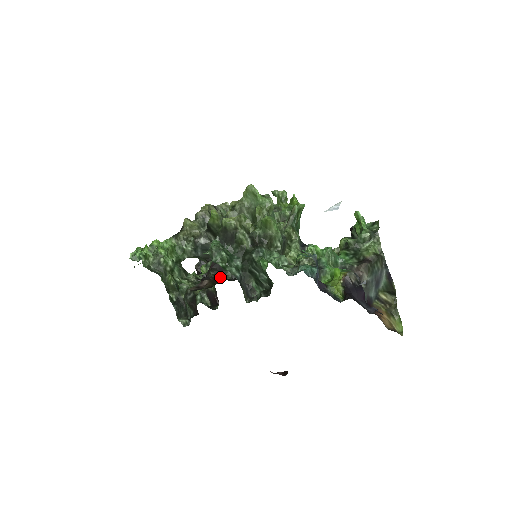
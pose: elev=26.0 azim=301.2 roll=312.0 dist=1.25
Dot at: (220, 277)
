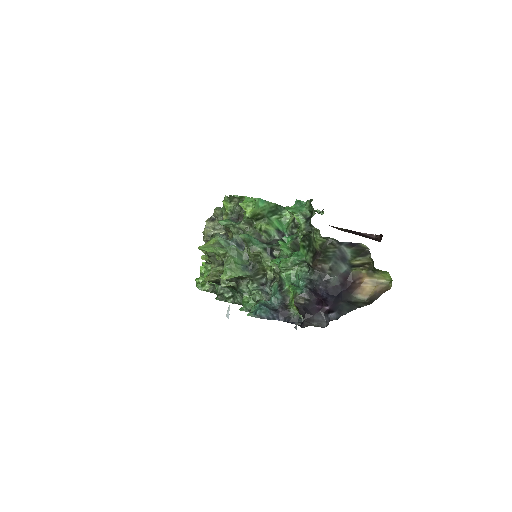
Dot at: occluded
